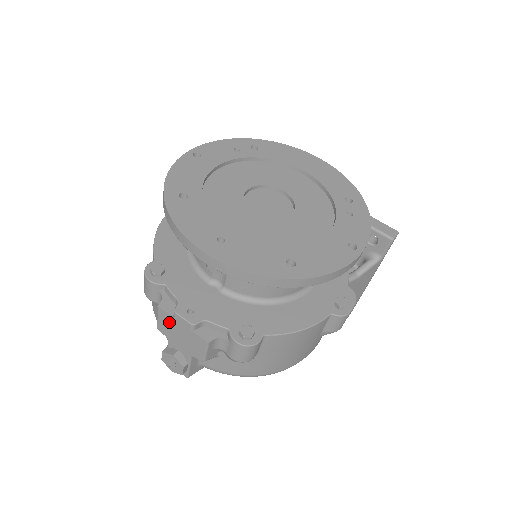
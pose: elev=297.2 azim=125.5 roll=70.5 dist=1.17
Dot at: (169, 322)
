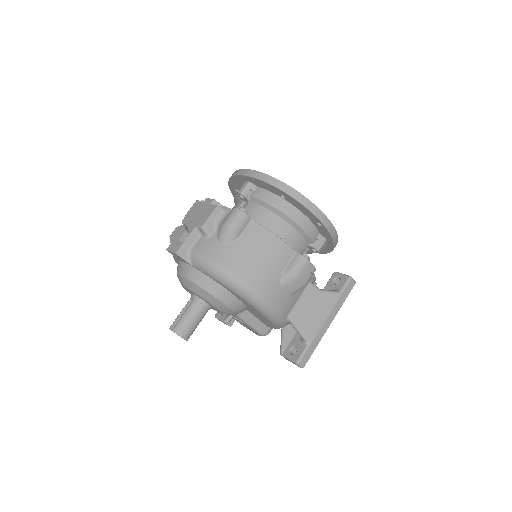
Dot at: (197, 208)
